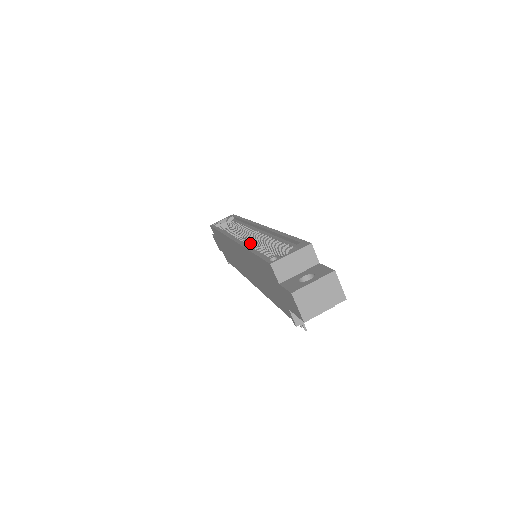
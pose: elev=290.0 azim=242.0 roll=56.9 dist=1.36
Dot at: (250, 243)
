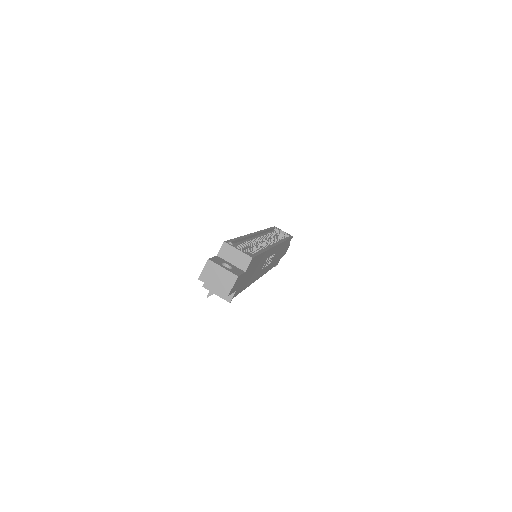
Dot at: (254, 241)
